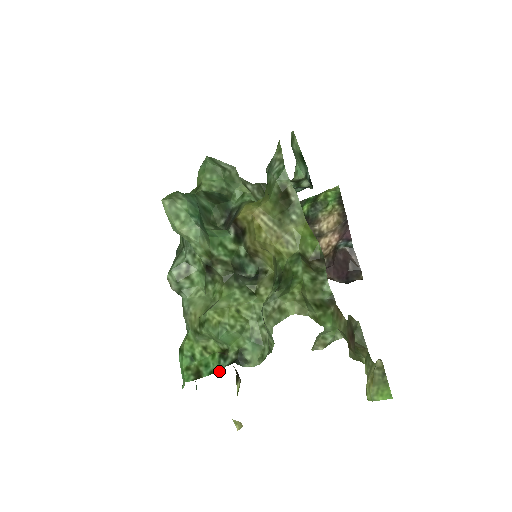
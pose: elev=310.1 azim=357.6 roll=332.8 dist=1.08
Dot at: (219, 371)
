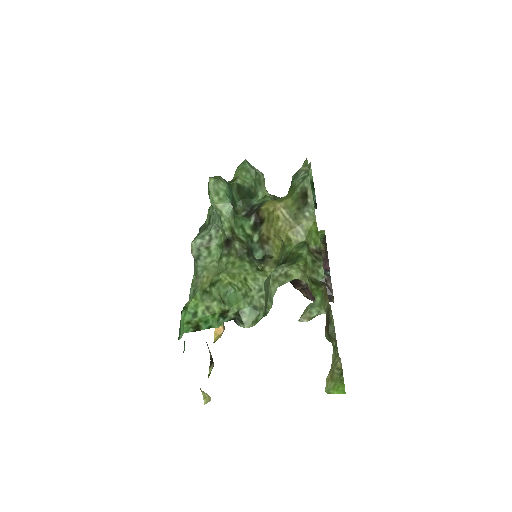
Dot at: (217, 327)
